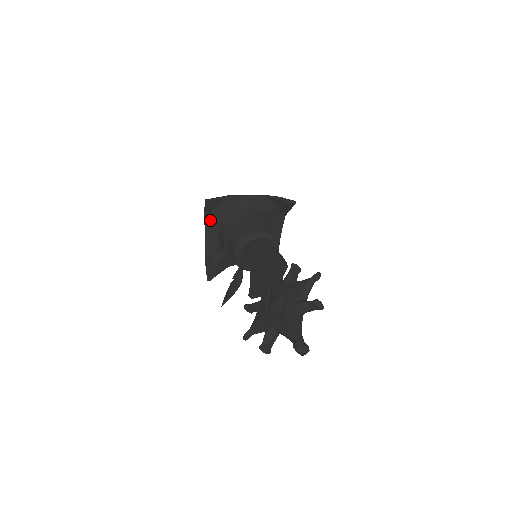
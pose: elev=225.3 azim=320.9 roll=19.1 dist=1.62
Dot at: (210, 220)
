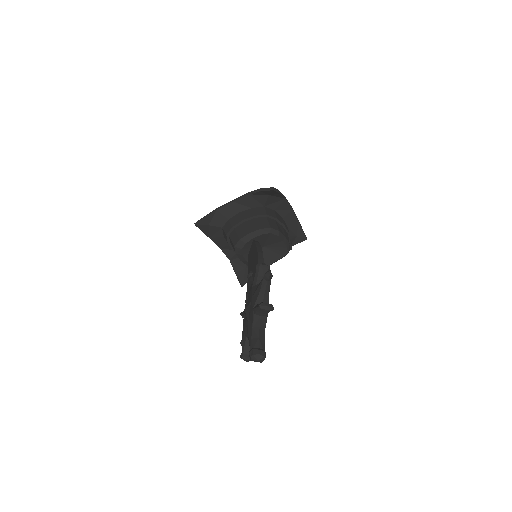
Dot at: (213, 236)
